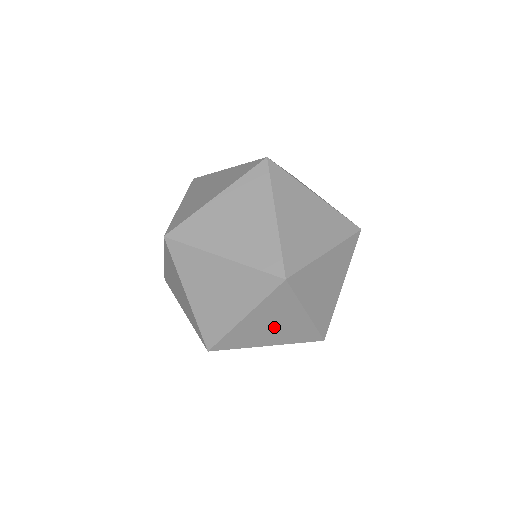
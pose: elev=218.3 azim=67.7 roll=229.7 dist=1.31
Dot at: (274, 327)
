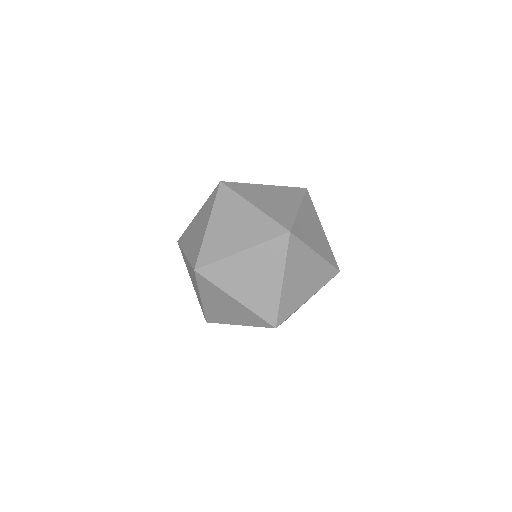
Dot at: occluded
